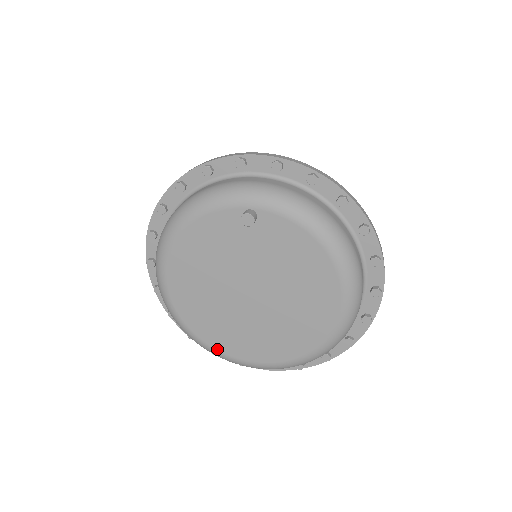
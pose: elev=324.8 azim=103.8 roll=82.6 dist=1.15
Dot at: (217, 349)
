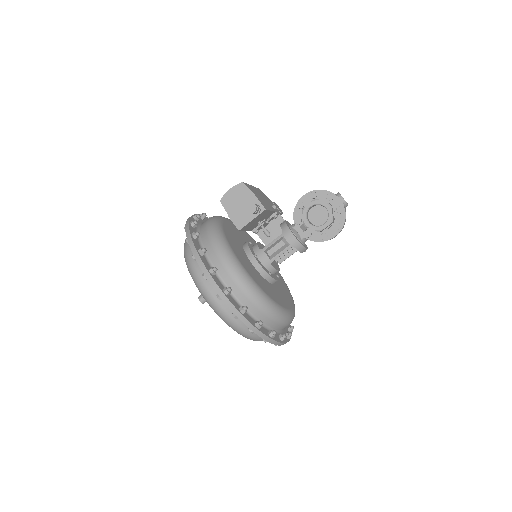
Dot at: occluded
